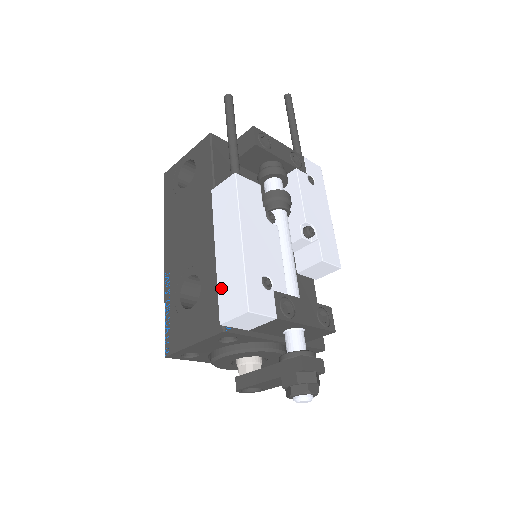
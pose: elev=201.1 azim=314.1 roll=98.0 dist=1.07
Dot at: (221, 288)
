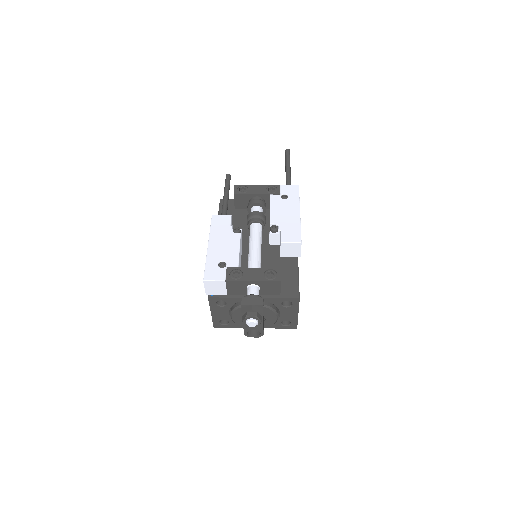
Dot at: occluded
